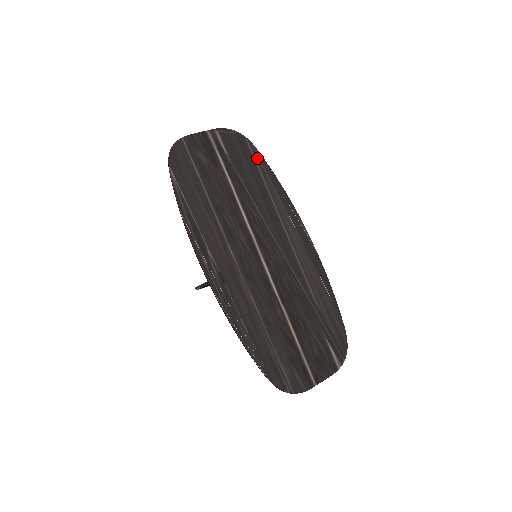
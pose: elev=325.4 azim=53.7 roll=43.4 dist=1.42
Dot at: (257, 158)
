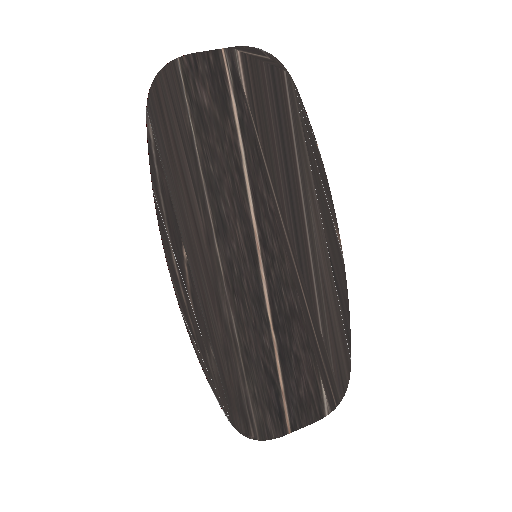
Dot at: (294, 106)
